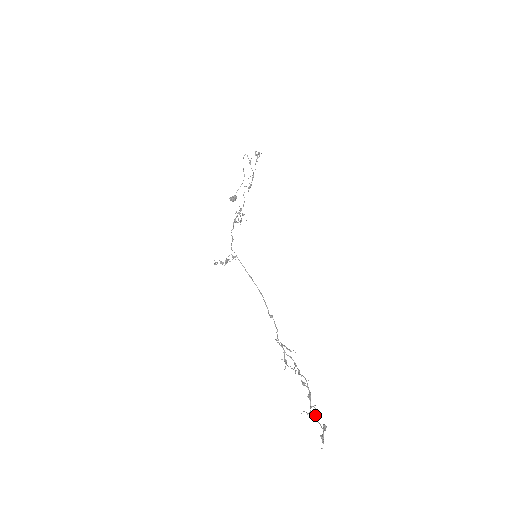
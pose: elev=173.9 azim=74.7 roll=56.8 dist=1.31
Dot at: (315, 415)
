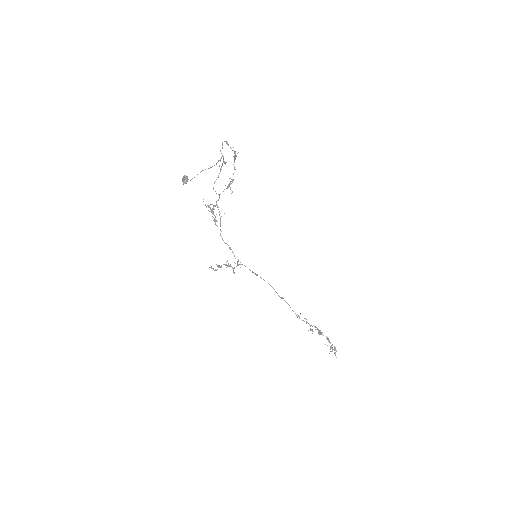
Dot at: (331, 347)
